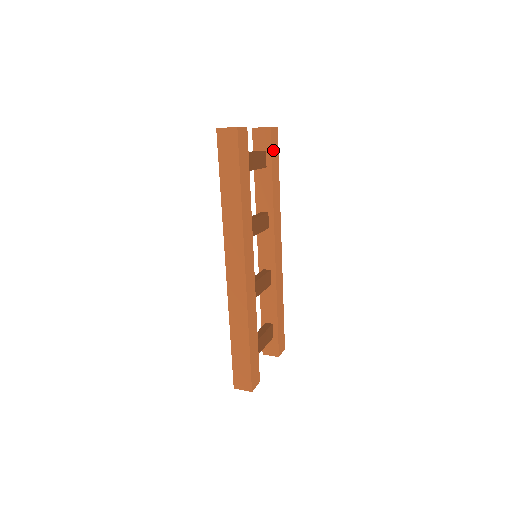
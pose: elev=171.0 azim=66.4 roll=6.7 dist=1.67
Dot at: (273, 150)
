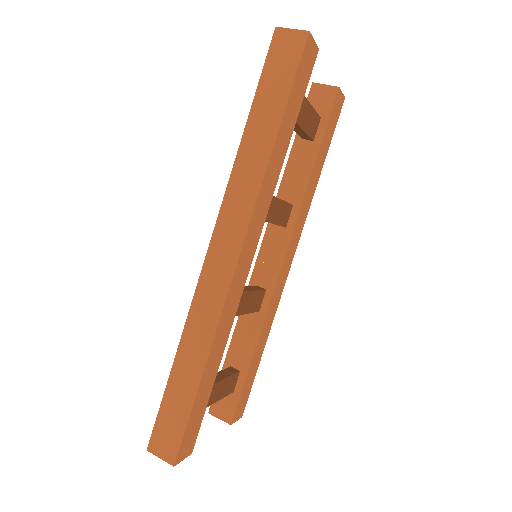
Dot at: (330, 122)
